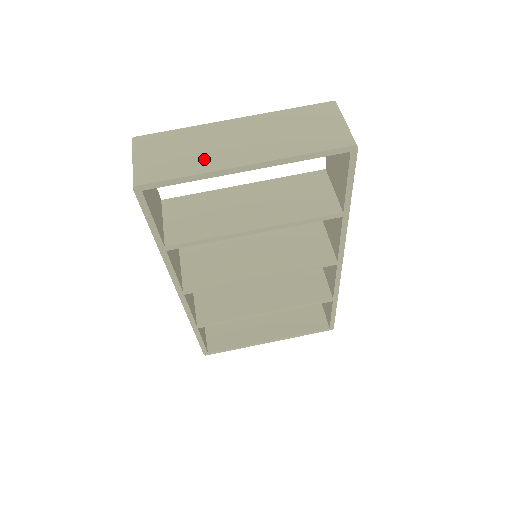
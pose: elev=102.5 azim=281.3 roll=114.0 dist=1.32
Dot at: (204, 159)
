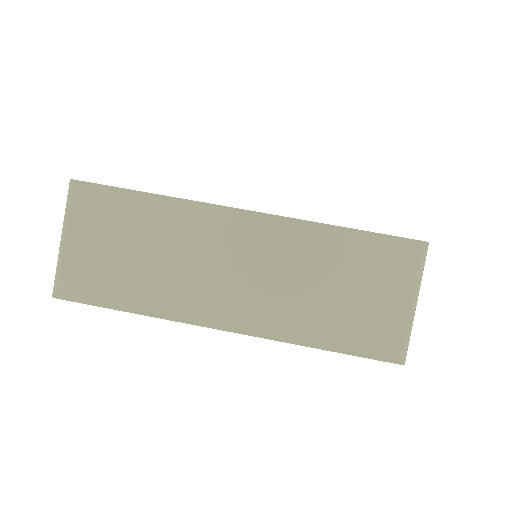
Dot at: (166, 287)
